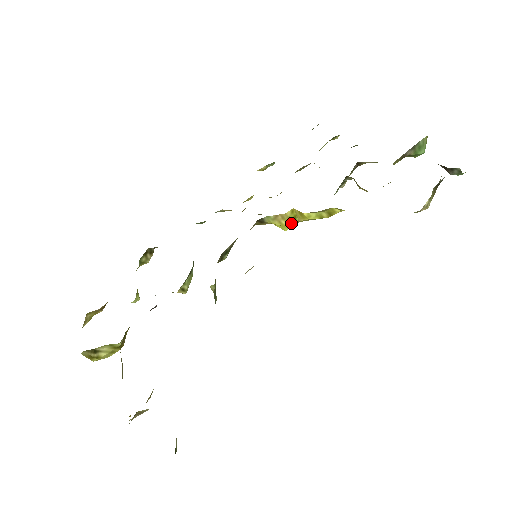
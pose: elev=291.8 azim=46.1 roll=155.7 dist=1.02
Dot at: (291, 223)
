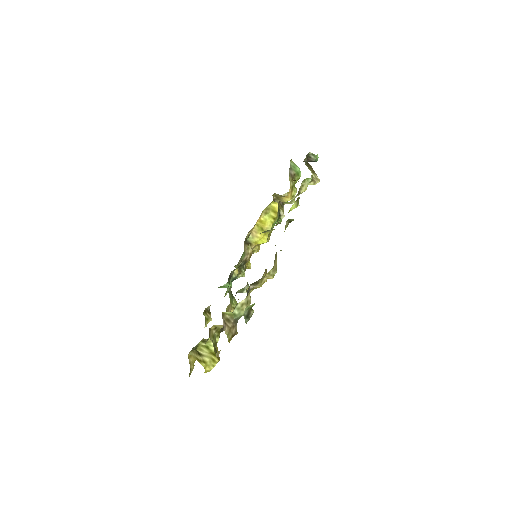
Dot at: (263, 234)
